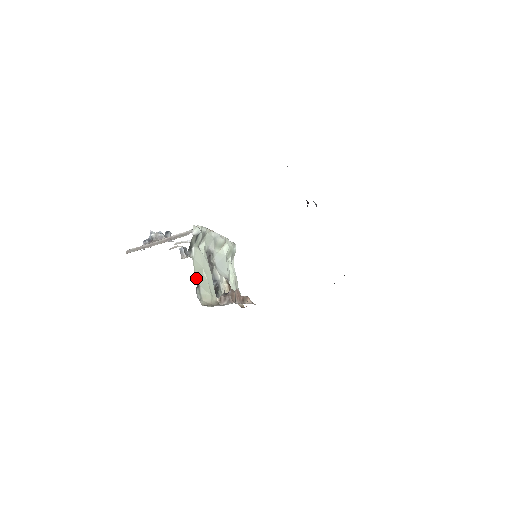
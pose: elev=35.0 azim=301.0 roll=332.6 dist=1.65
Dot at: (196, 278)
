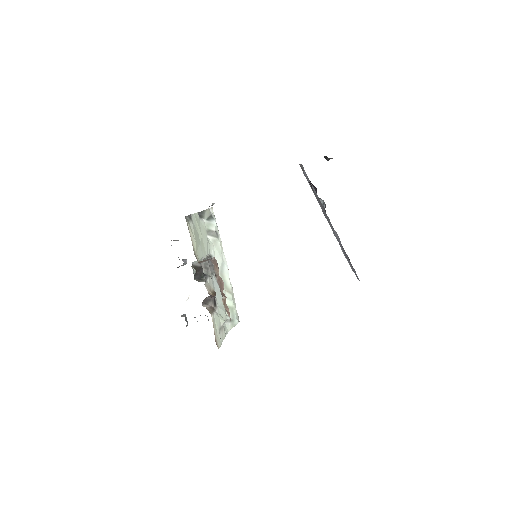
Dot at: (193, 216)
